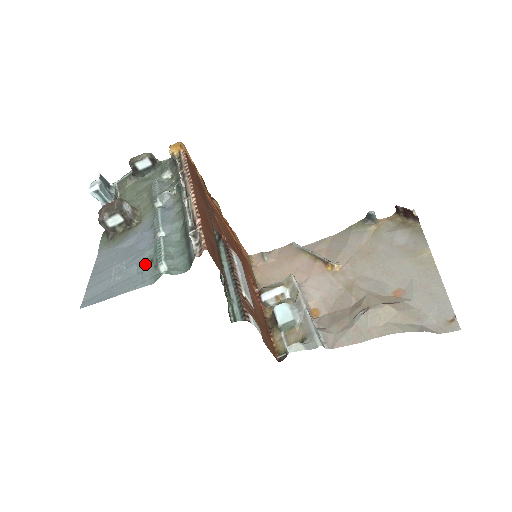
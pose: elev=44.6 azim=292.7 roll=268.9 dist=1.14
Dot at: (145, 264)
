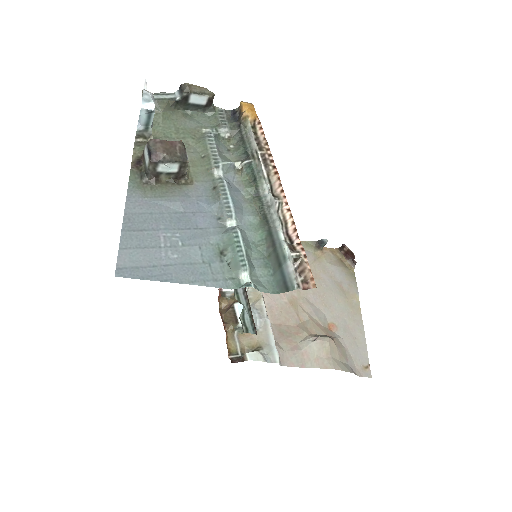
Dot at: (213, 254)
